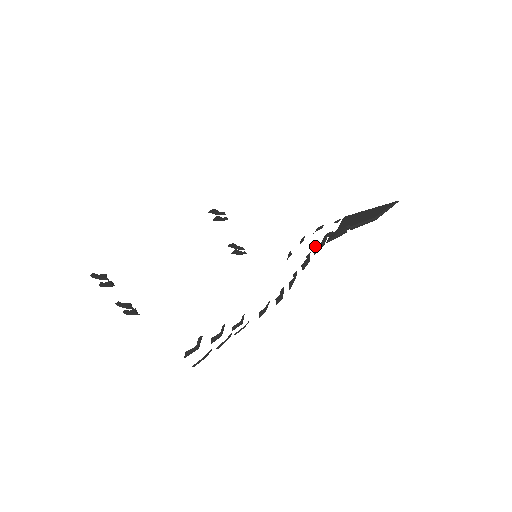
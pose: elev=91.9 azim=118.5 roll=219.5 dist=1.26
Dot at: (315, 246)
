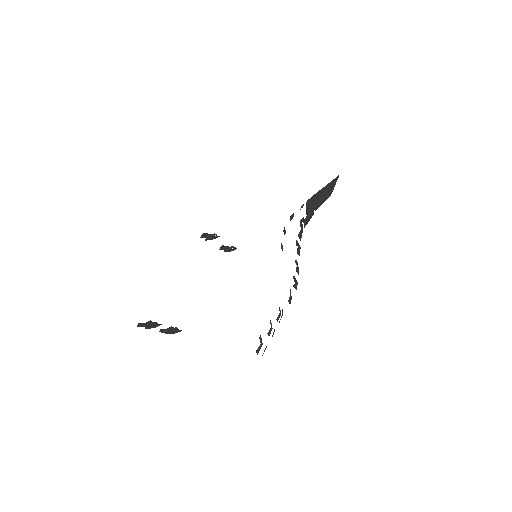
Dot at: (298, 234)
